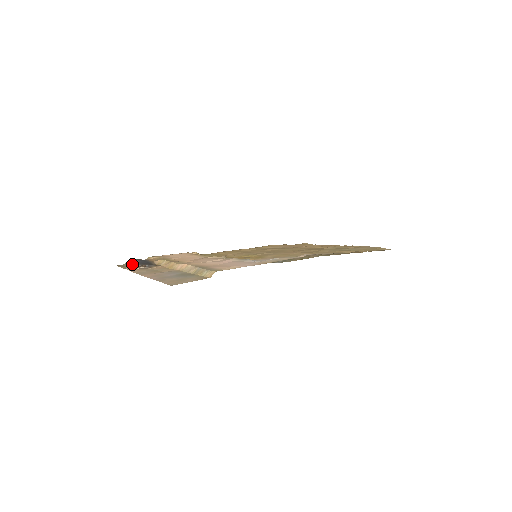
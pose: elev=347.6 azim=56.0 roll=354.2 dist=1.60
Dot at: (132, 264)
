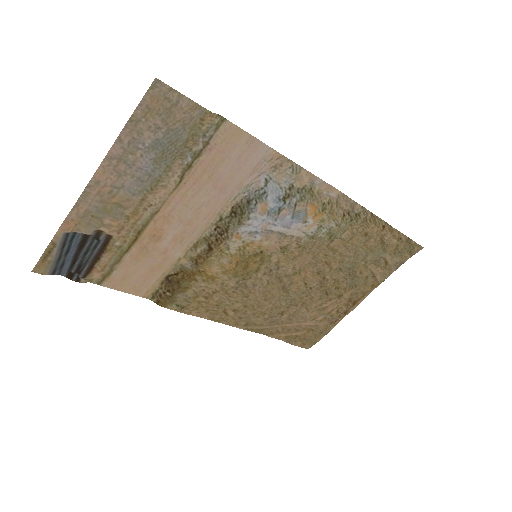
Dot at: (65, 244)
